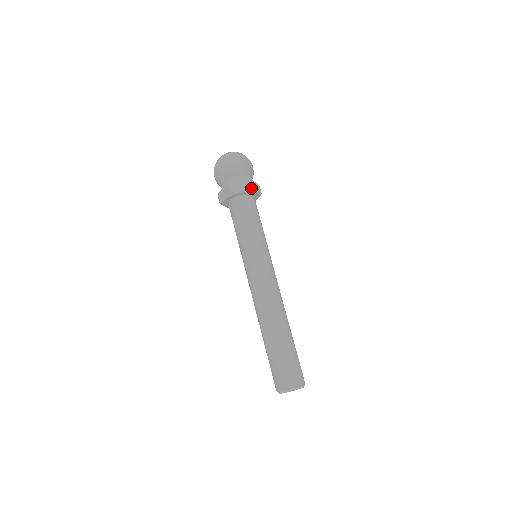
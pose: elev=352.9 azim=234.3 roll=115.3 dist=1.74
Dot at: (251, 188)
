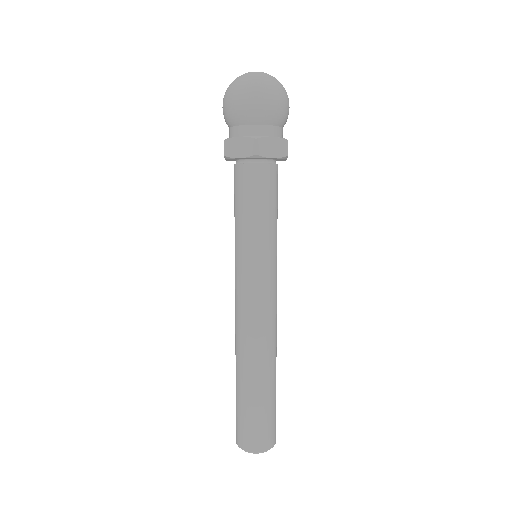
Dot at: (255, 153)
